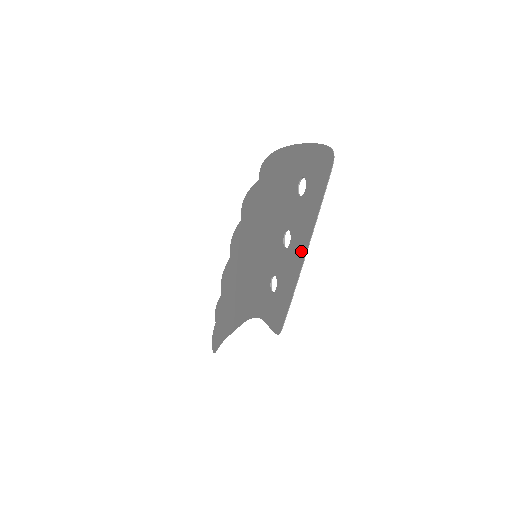
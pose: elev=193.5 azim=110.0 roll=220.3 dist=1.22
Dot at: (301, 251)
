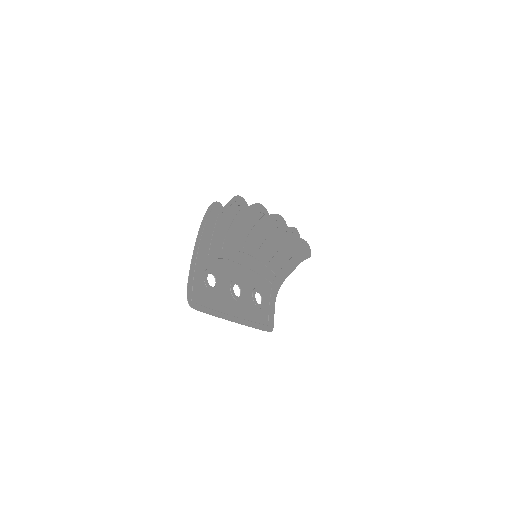
Dot at: (235, 316)
